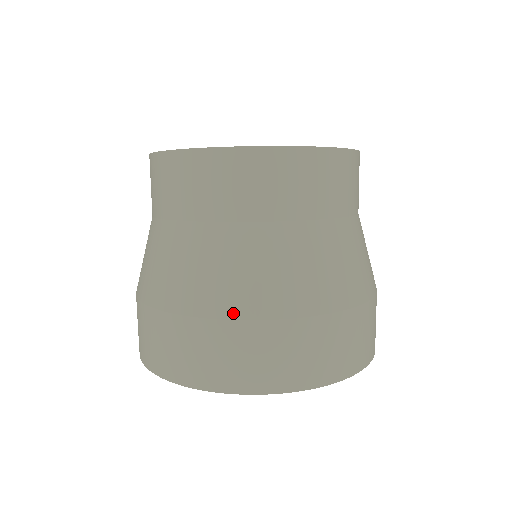
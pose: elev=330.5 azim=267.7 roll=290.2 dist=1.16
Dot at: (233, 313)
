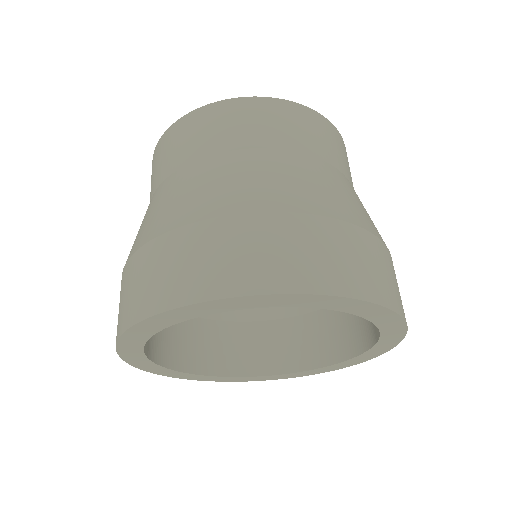
Dot at: (238, 209)
